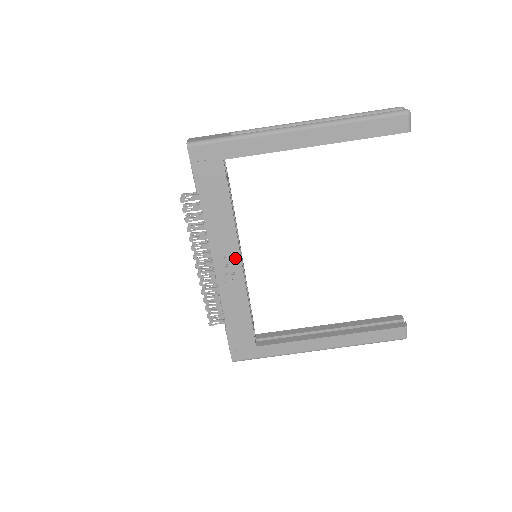
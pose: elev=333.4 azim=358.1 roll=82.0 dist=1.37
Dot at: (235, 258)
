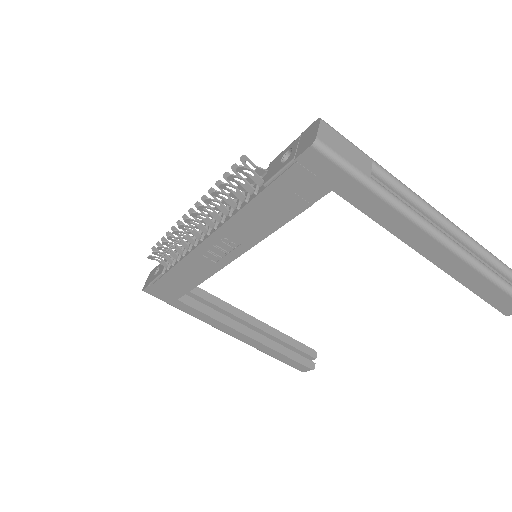
Dot at: (235, 251)
